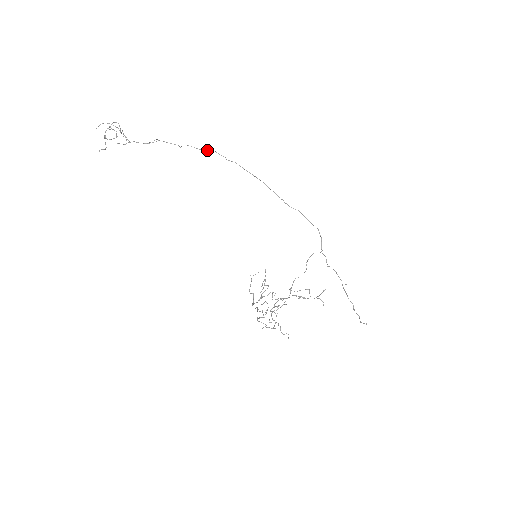
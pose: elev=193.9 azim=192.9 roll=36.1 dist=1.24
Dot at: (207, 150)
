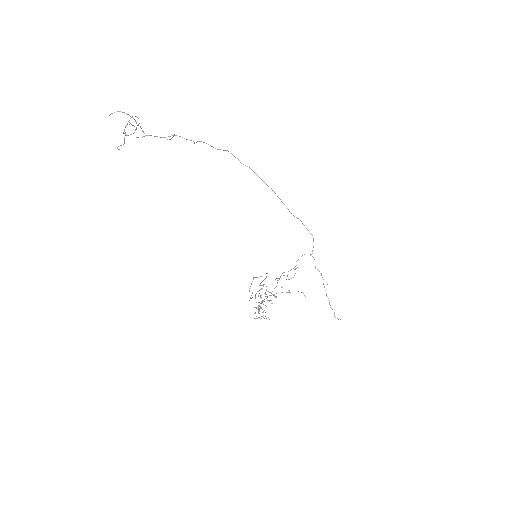
Dot at: occluded
